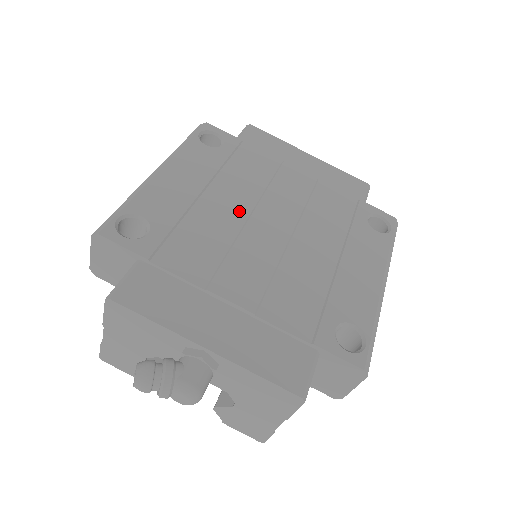
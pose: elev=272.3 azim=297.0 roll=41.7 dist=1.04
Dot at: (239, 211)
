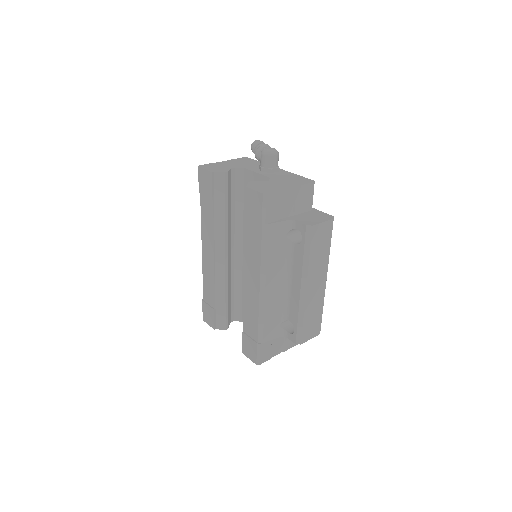
Dot at: occluded
